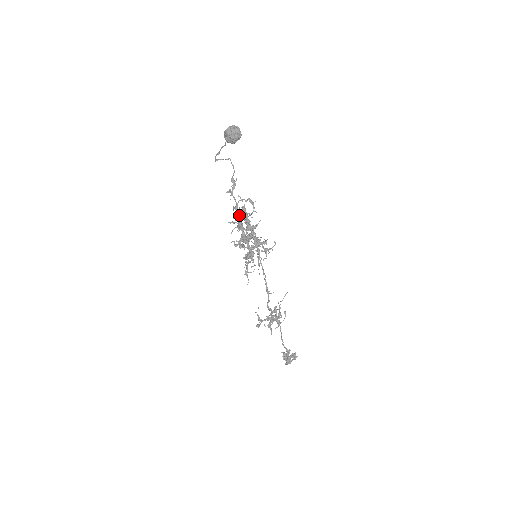
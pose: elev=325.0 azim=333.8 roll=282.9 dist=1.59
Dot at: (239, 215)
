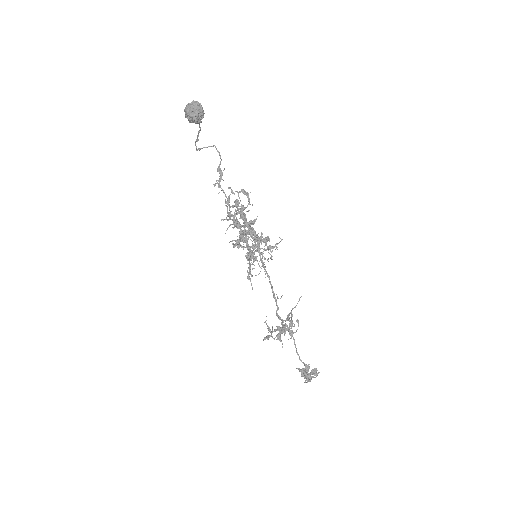
Dot at: occluded
